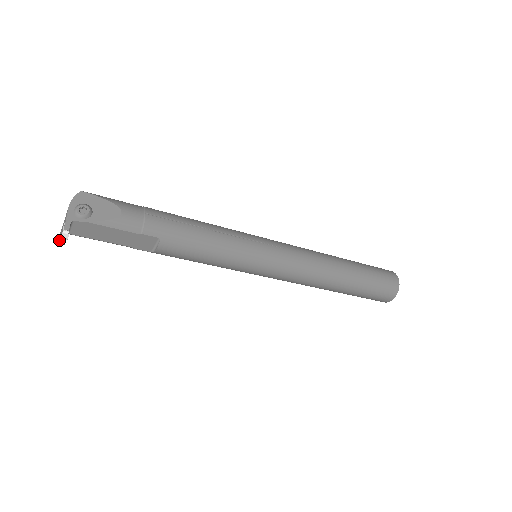
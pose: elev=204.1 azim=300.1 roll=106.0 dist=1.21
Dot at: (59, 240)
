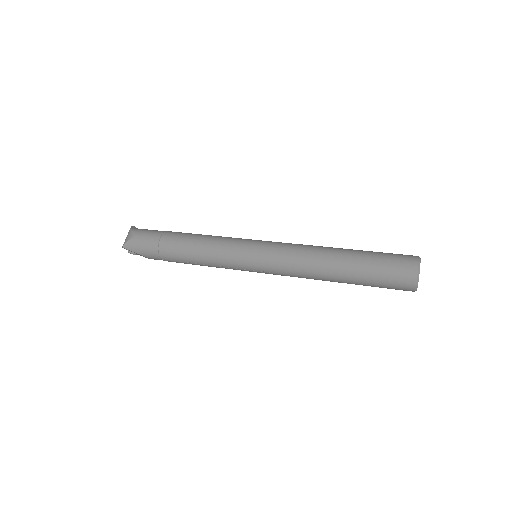
Dot at: occluded
